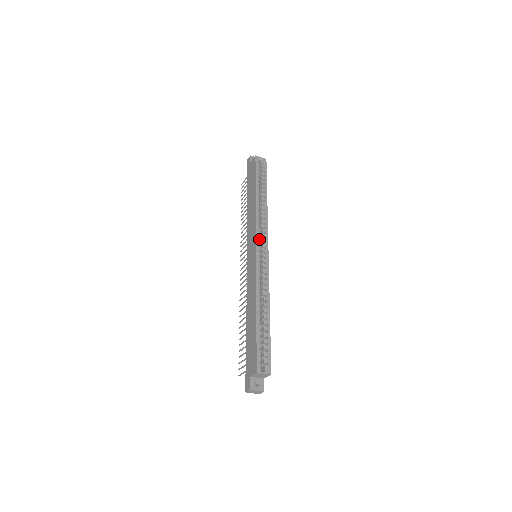
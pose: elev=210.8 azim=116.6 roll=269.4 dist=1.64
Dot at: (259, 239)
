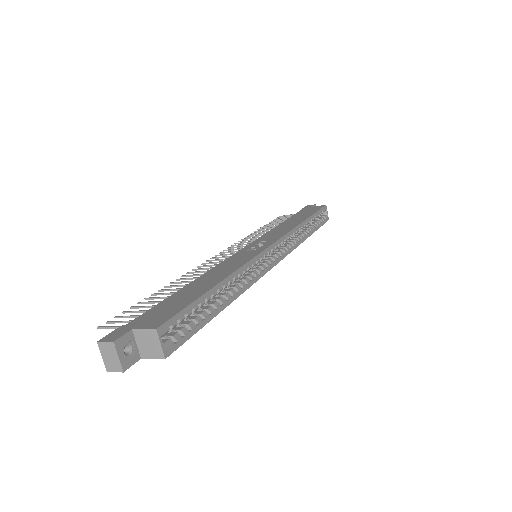
Dot at: (280, 244)
